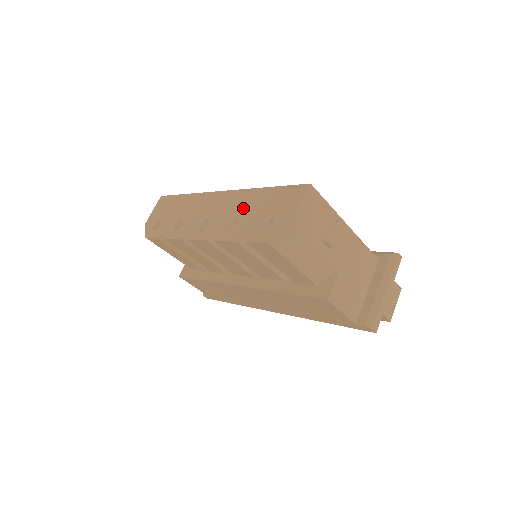
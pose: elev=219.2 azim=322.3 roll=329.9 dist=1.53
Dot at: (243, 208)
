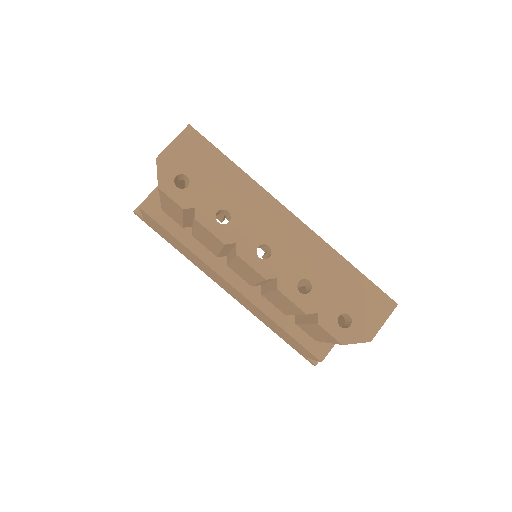
Dot at: (321, 271)
